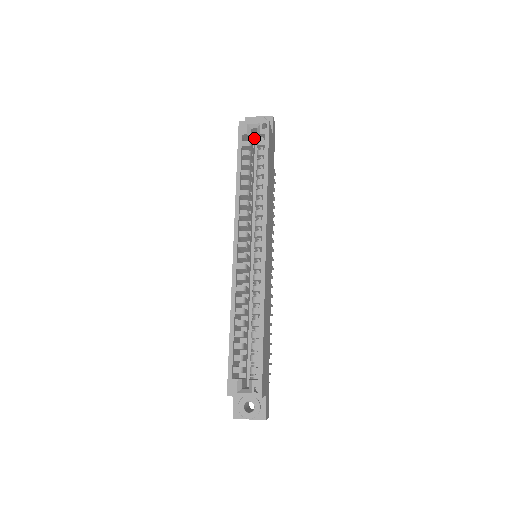
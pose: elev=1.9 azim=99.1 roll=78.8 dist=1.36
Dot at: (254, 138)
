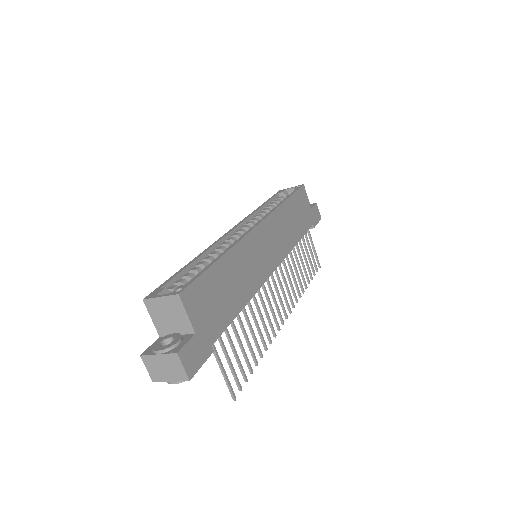
Dot at: occluded
